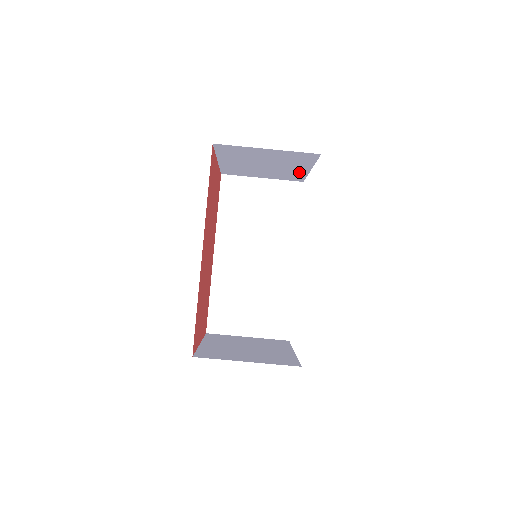
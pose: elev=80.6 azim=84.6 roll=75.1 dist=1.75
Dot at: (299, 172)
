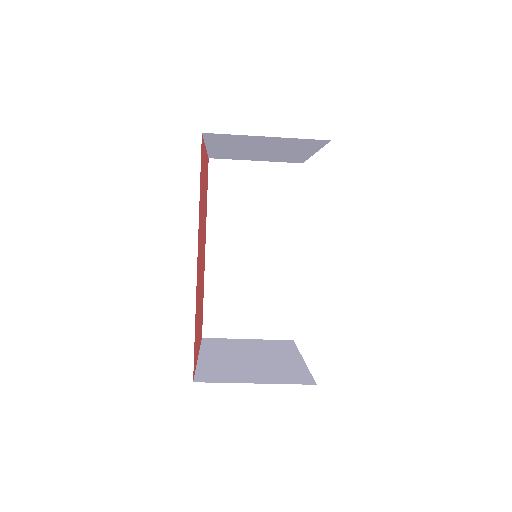
Dot at: (300, 155)
